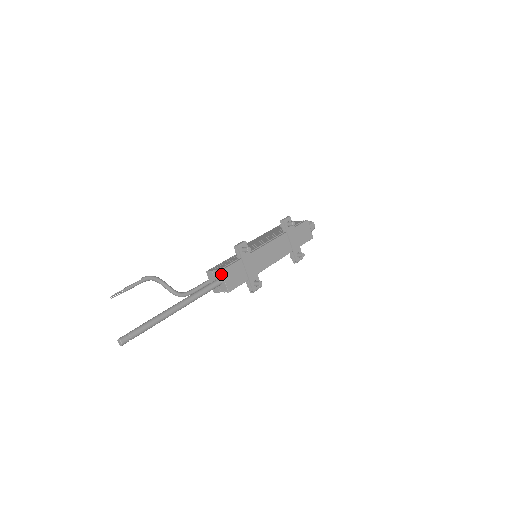
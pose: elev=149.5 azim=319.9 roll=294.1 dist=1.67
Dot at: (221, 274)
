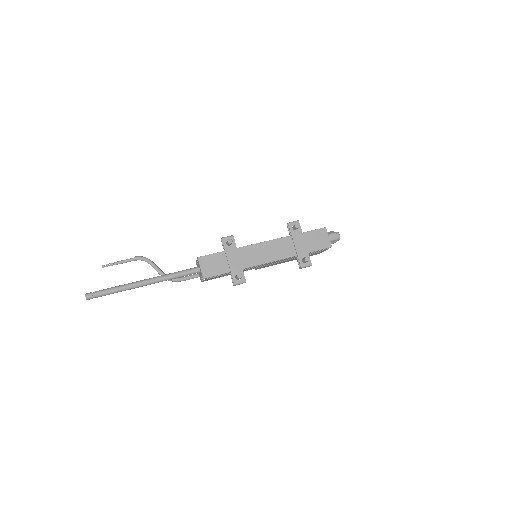
Dot at: (198, 260)
